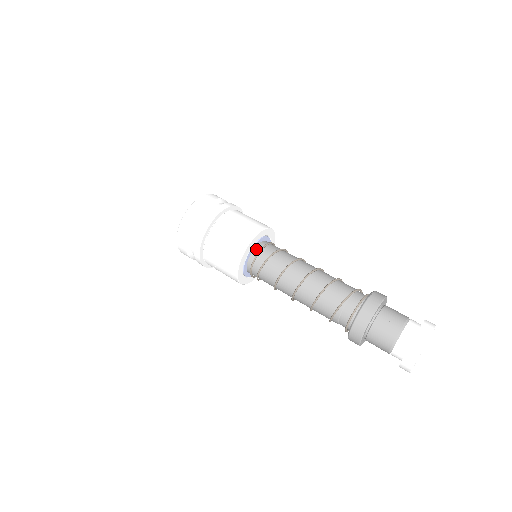
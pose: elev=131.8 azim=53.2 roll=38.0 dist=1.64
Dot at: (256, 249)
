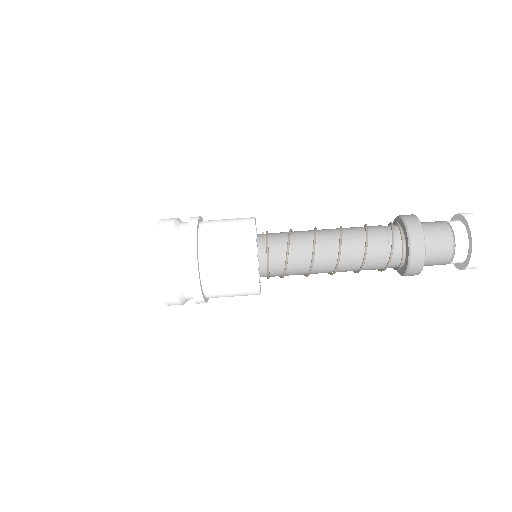
Dot at: occluded
